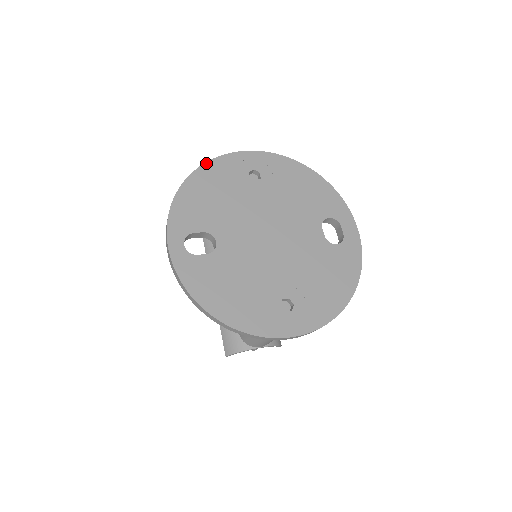
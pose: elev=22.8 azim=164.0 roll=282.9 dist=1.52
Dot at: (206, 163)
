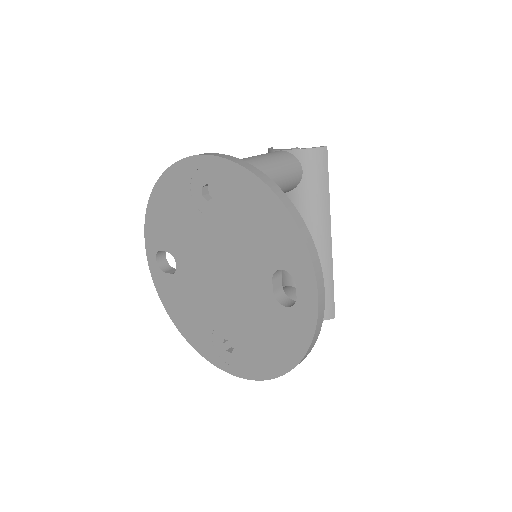
Dot at: (165, 171)
